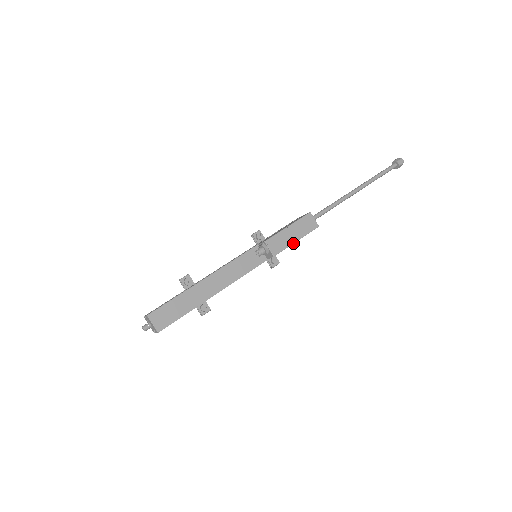
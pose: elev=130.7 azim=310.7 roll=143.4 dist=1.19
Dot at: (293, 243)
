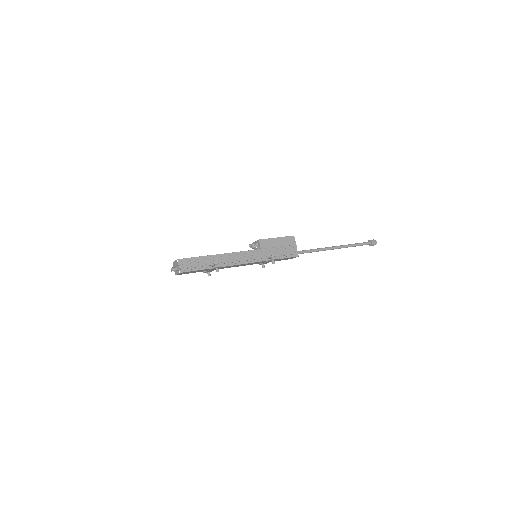
Dot at: (274, 238)
